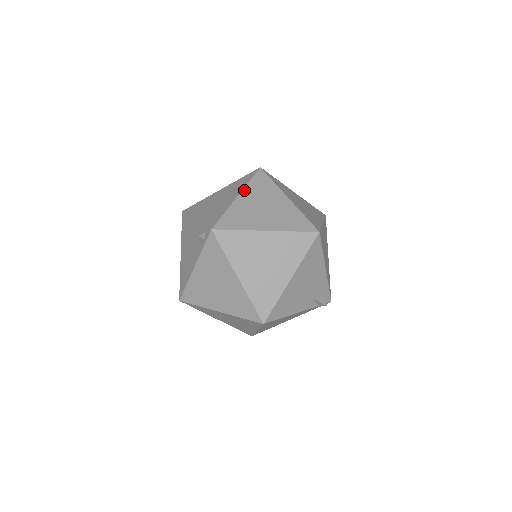
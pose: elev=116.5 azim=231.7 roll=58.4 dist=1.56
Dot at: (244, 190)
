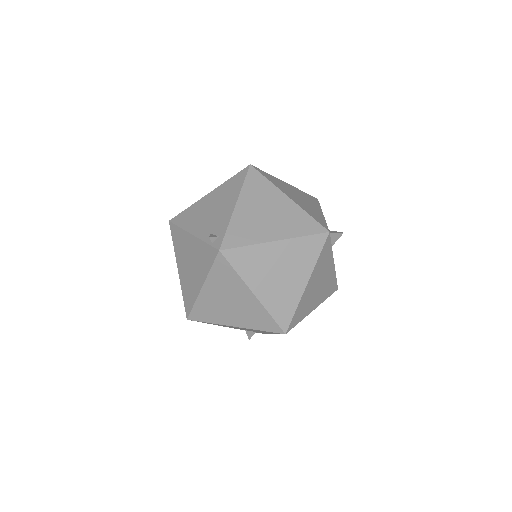
Dot at: (288, 241)
